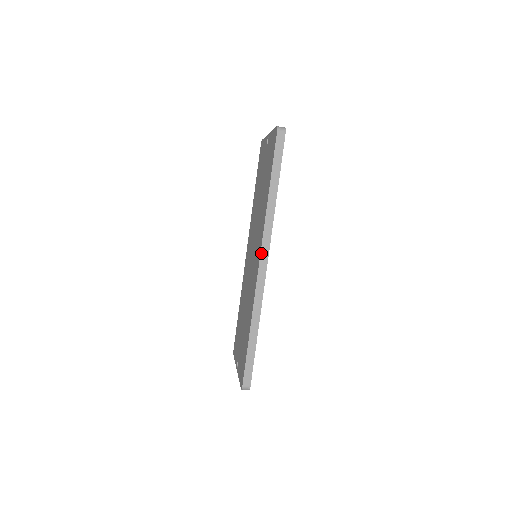
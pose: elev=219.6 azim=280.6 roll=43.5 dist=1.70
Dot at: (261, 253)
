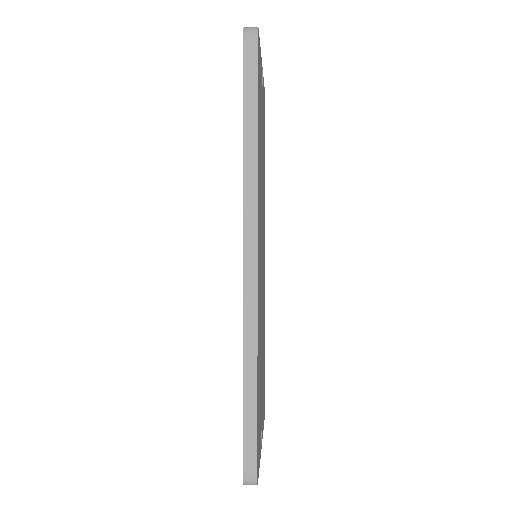
Dot at: (244, 239)
